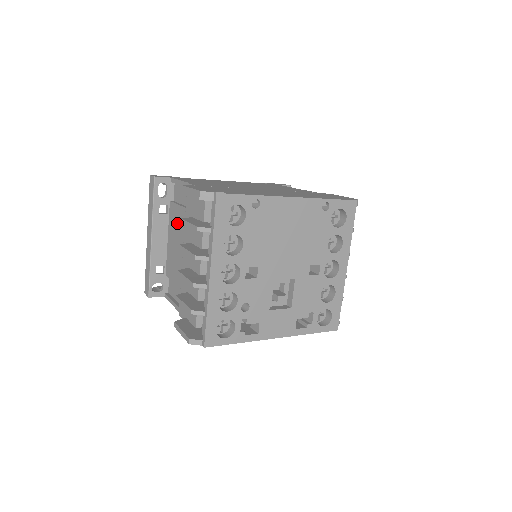
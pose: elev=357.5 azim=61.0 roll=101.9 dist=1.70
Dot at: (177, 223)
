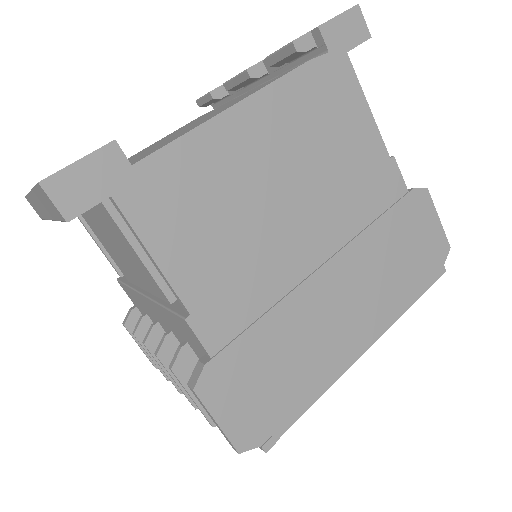
Dot at: (126, 252)
